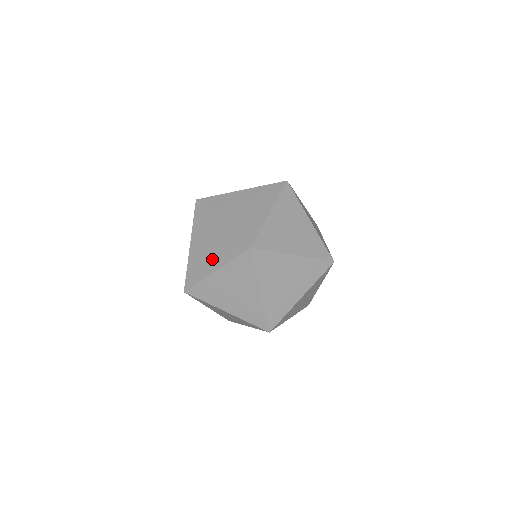
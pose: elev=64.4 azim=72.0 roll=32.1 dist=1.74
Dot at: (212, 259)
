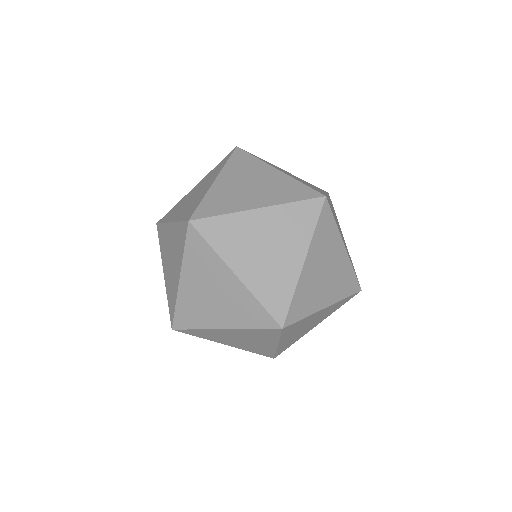
Dot at: (255, 196)
